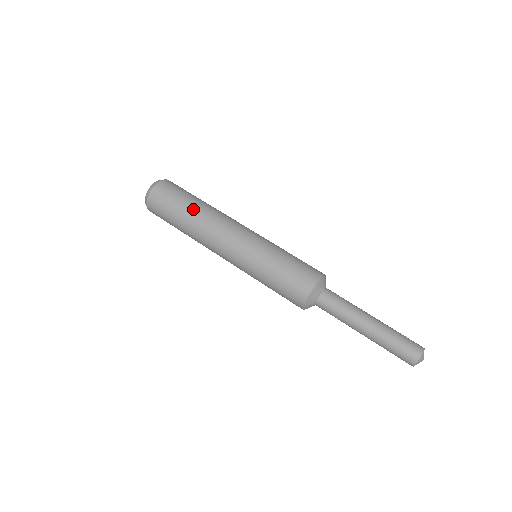
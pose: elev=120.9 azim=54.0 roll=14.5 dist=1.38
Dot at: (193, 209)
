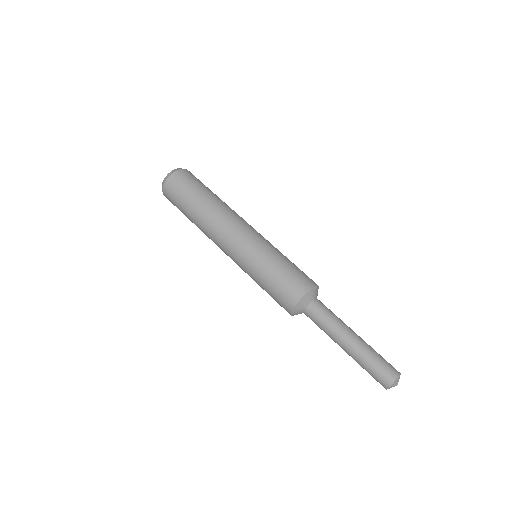
Dot at: (208, 199)
